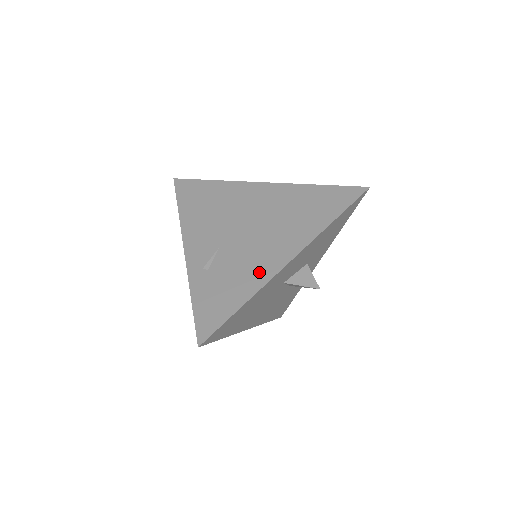
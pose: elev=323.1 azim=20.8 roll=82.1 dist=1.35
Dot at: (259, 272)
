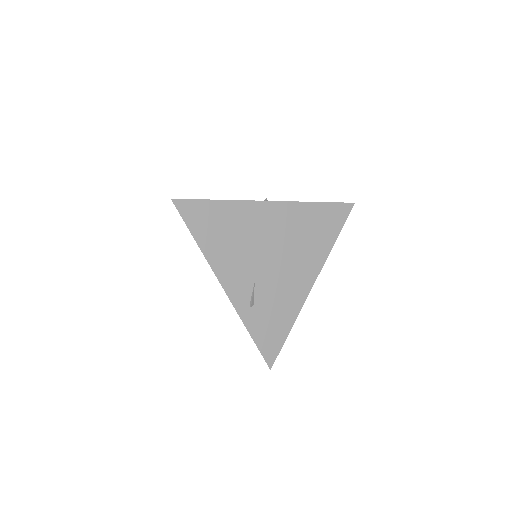
Dot at: (294, 299)
